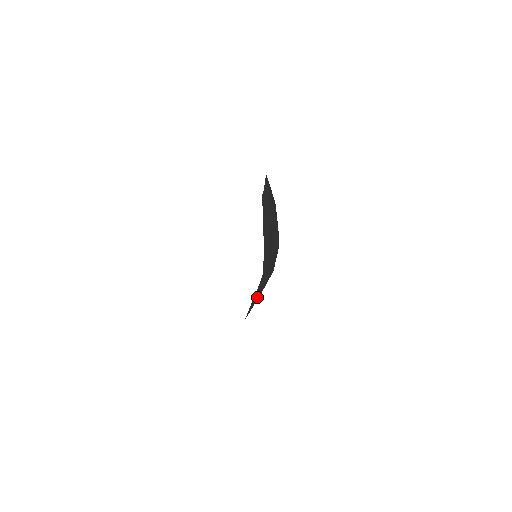
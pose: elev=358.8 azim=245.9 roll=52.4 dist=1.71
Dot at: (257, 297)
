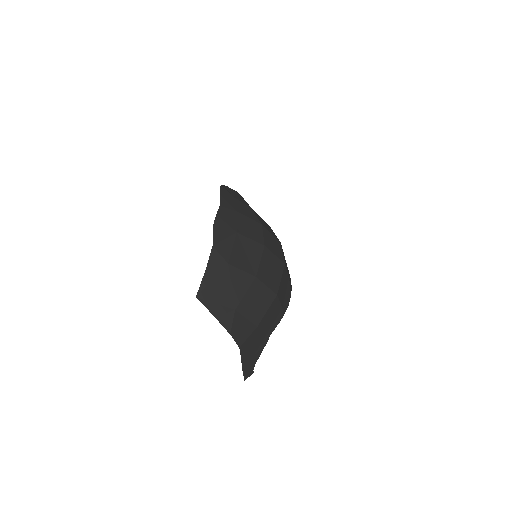
Dot at: (226, 233)
